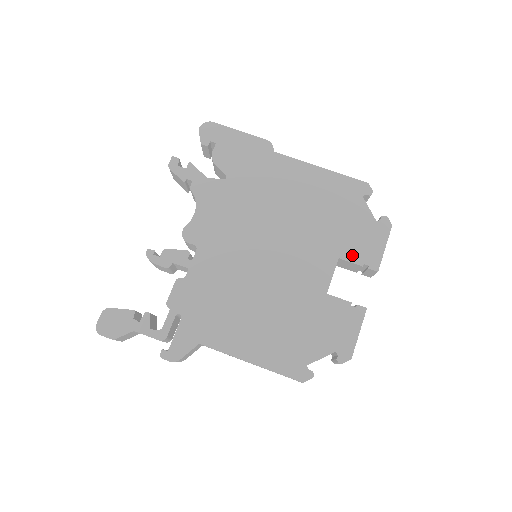
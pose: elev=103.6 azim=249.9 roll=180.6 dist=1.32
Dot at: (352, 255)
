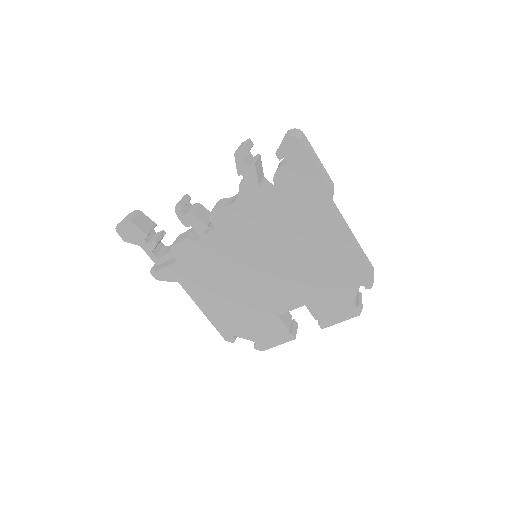
Dot at: (315, 310)
